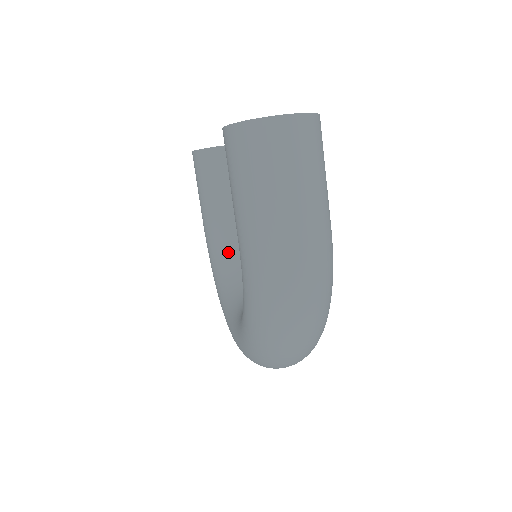
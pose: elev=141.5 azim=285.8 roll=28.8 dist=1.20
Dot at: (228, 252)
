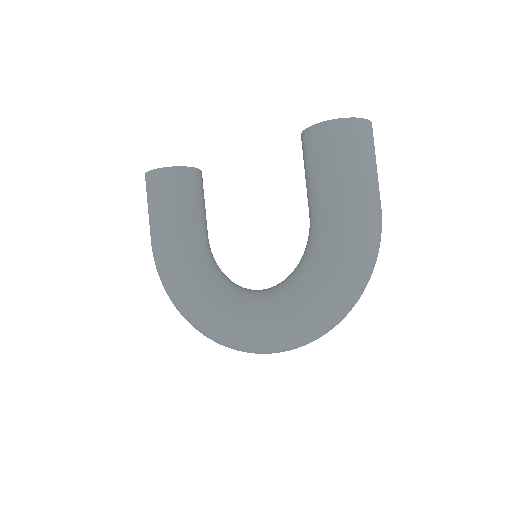
Dot at: (200, 265)
